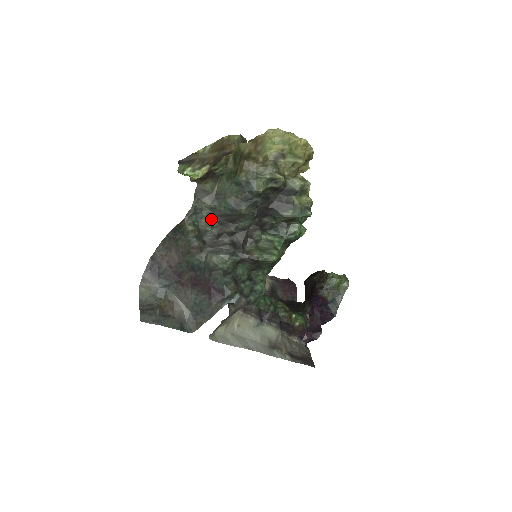
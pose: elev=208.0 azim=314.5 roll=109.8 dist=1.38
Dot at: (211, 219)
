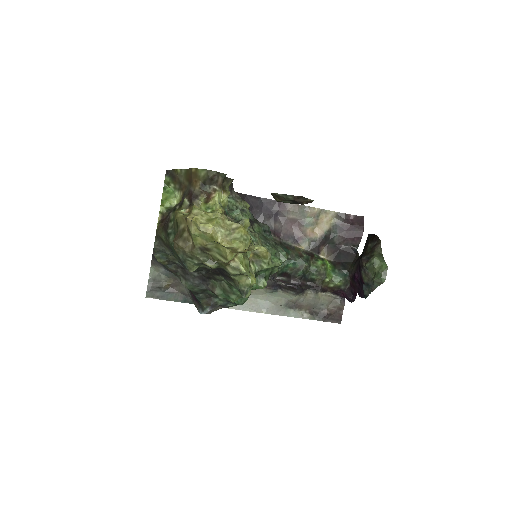
Dot at: occluded
